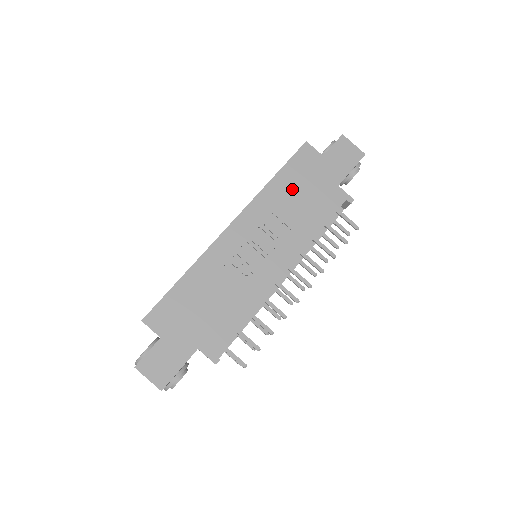
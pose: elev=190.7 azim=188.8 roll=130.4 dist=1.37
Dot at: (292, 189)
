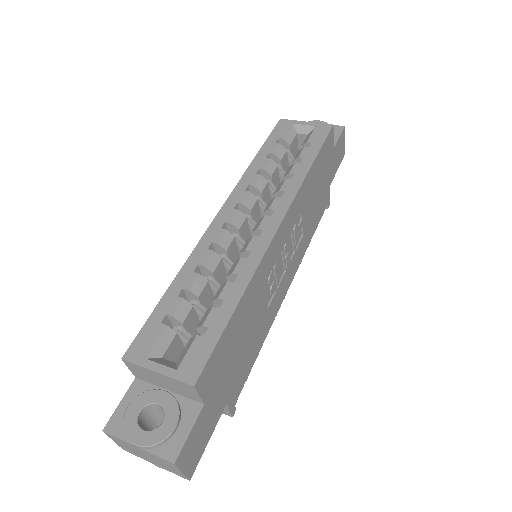
Dot at: (315, 184)
